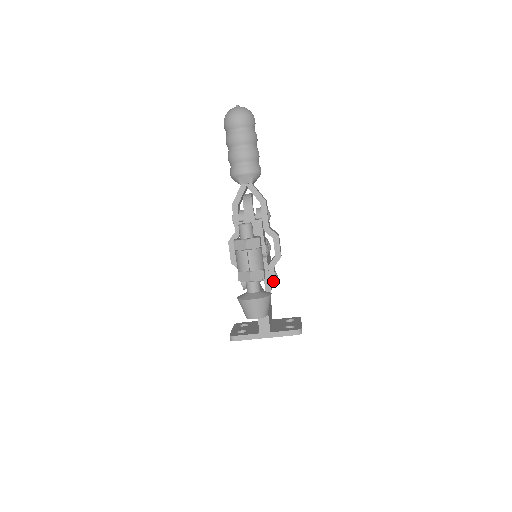
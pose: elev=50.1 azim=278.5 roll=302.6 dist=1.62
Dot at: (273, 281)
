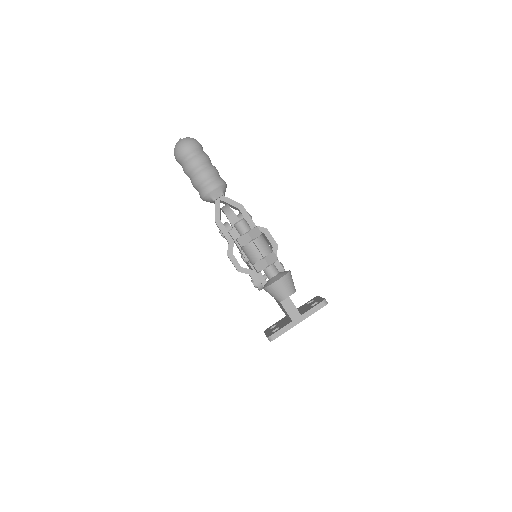
Dot at: (281, 269)
